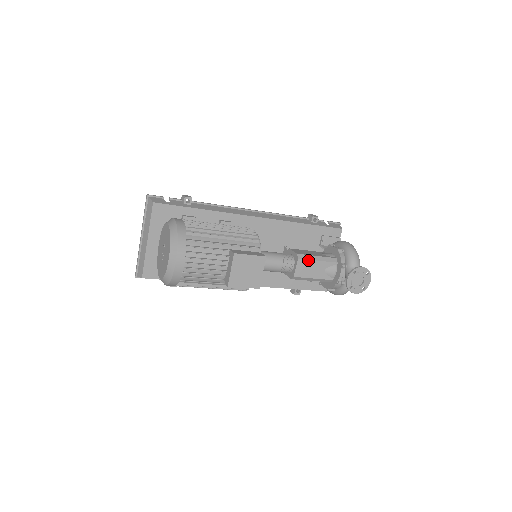
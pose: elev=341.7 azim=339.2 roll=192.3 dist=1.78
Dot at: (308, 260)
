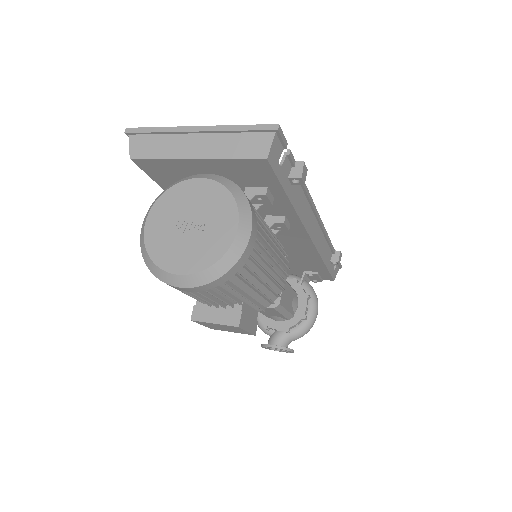
Dot at: (278, 311)
